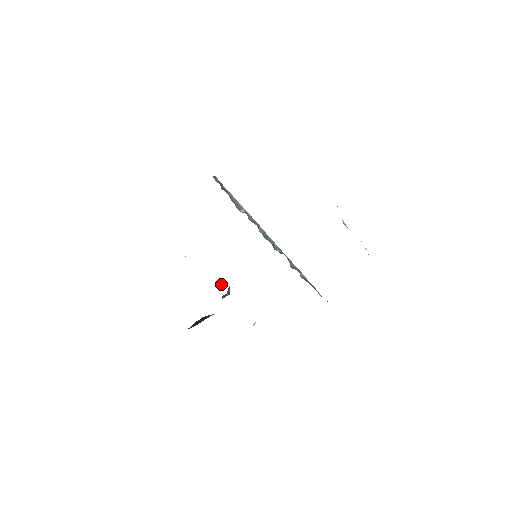
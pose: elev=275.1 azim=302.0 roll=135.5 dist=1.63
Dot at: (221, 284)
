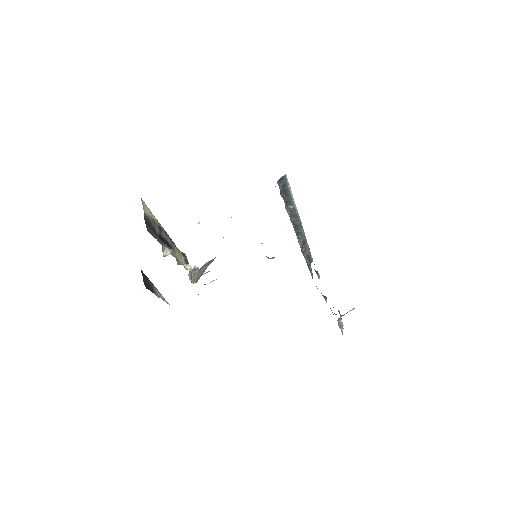
Dot at: occluded
